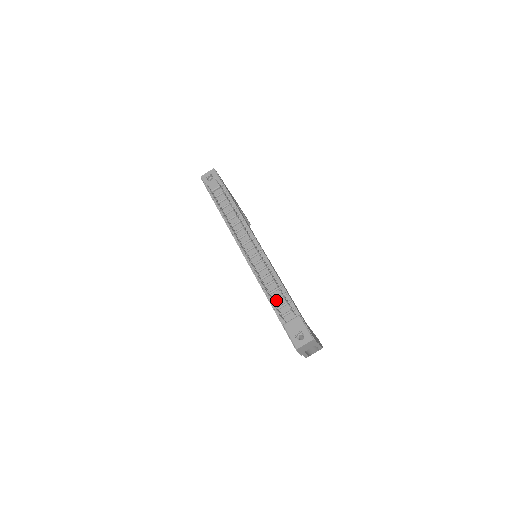
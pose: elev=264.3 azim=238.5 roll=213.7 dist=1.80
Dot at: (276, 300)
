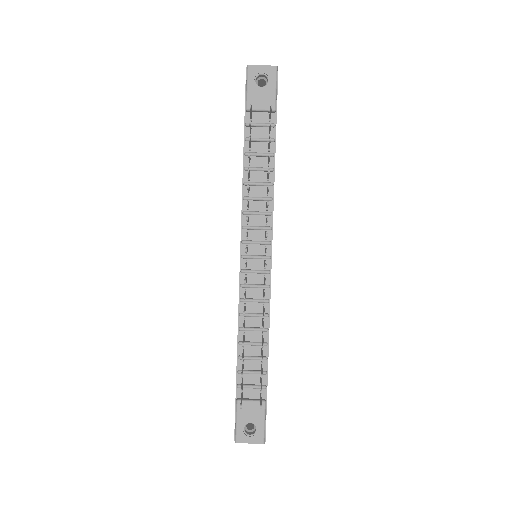
Dot at: (248, 359)
